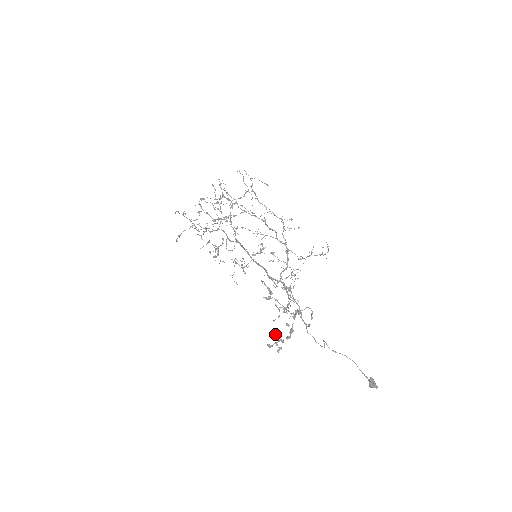
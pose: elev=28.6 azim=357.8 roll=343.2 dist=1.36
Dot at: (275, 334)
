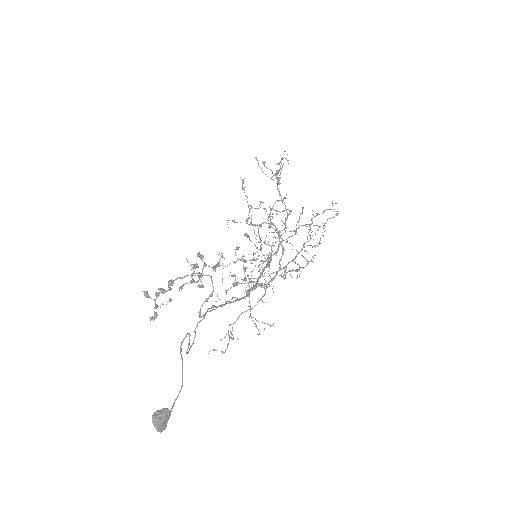
Dot at: (169, 300)
